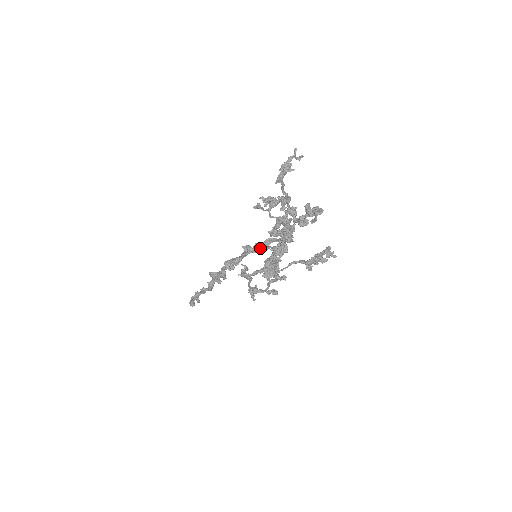
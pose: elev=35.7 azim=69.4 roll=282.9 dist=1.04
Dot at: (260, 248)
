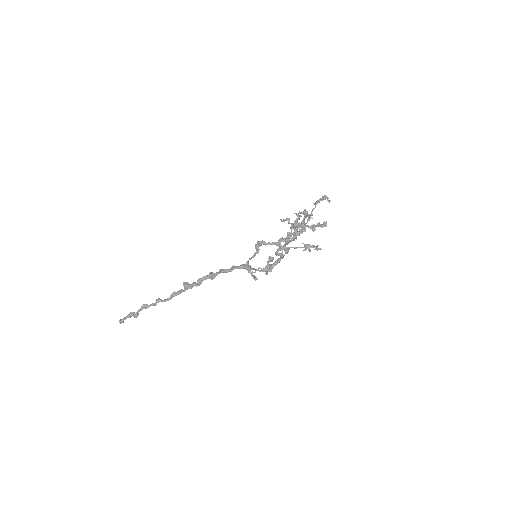
Dot at: (290, 223)
